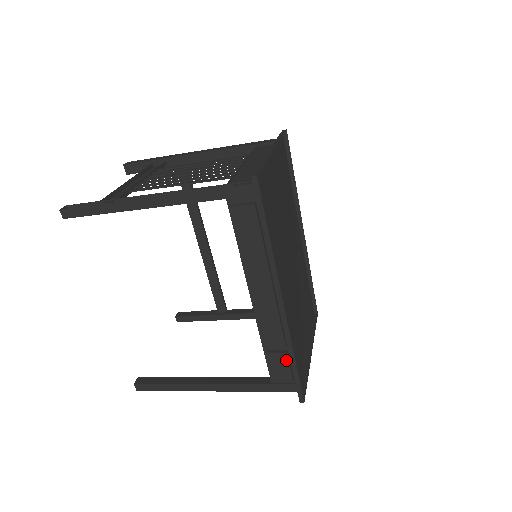
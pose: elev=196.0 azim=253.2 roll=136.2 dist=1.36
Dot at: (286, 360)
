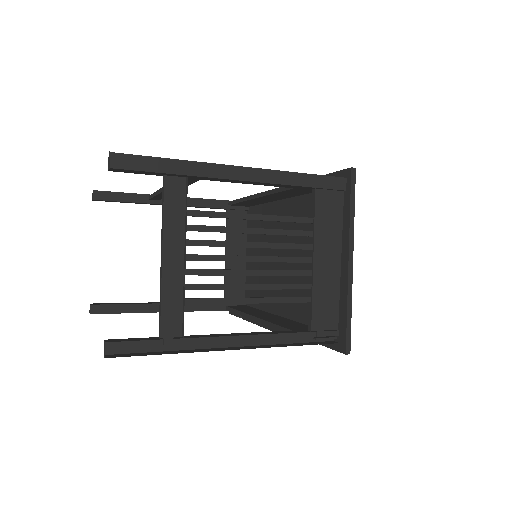
Dot at: occluded
